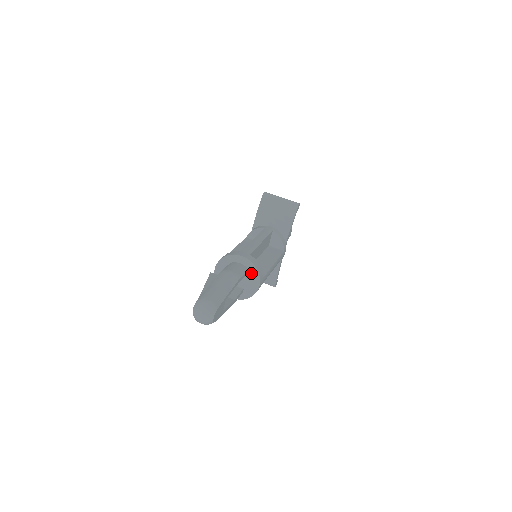
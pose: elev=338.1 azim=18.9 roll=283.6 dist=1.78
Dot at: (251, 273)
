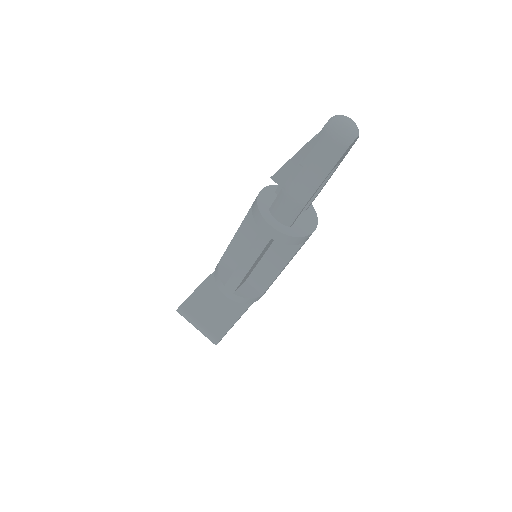
Dot at: (308, 215)
